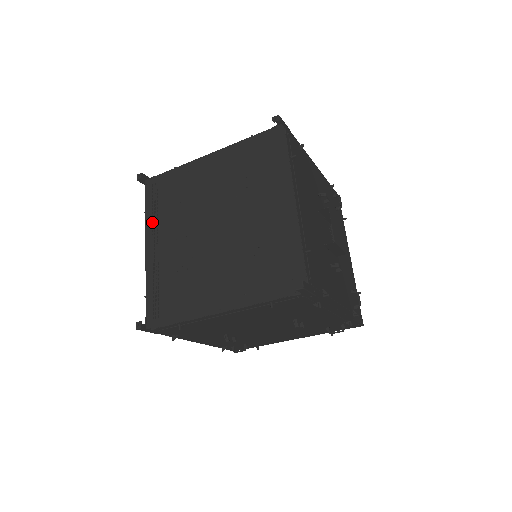
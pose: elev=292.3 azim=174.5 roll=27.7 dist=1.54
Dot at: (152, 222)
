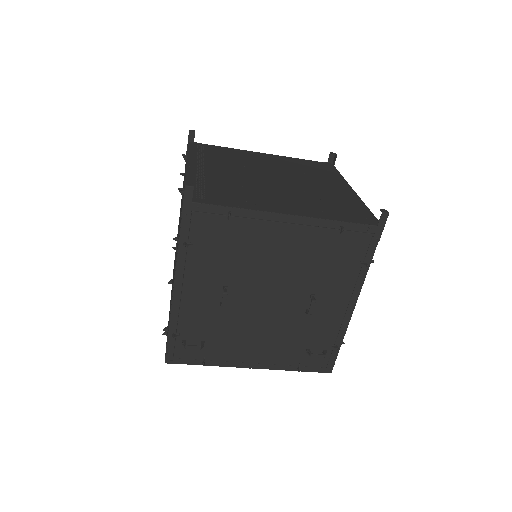
Dot at: occluded
